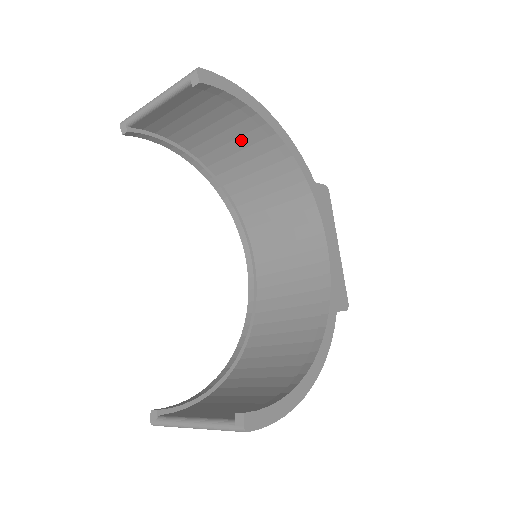
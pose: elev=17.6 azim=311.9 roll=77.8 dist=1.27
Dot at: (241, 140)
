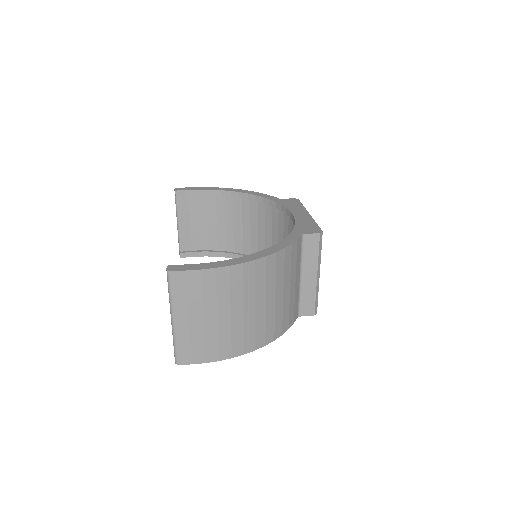
Dot at: (236, 217)
